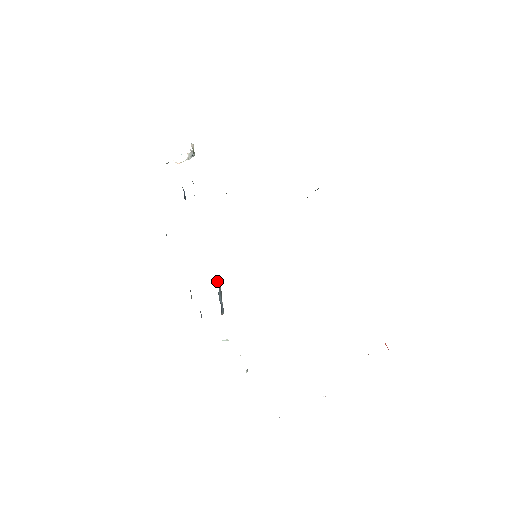
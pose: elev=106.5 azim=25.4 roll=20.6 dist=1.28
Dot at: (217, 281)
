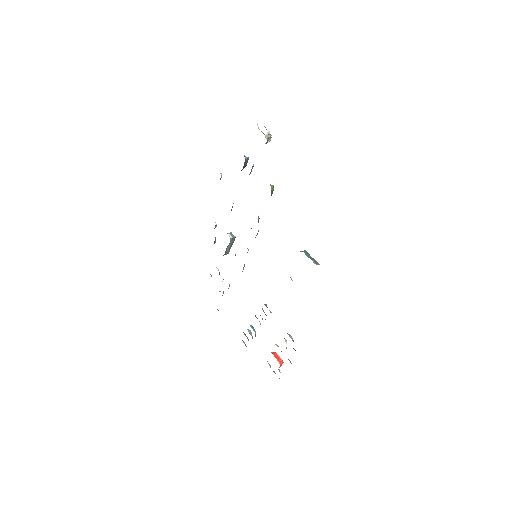
Dot at: (231, 239)
